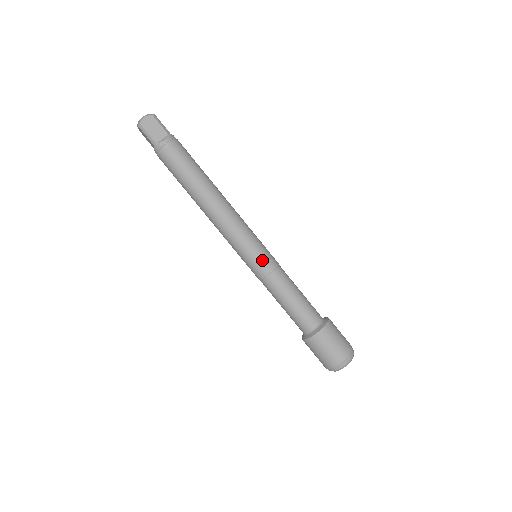
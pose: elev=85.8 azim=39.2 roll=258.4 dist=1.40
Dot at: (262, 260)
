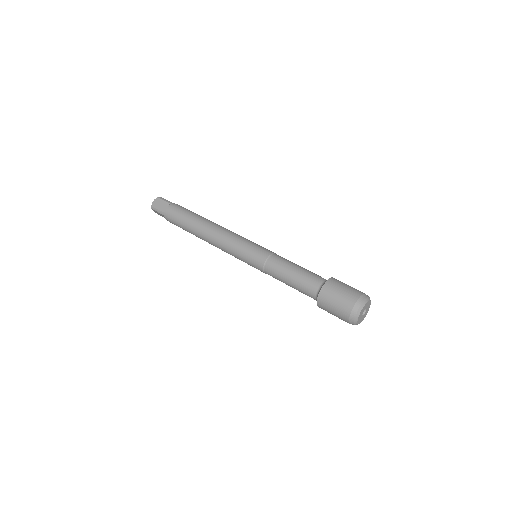
Dot at: occluded
